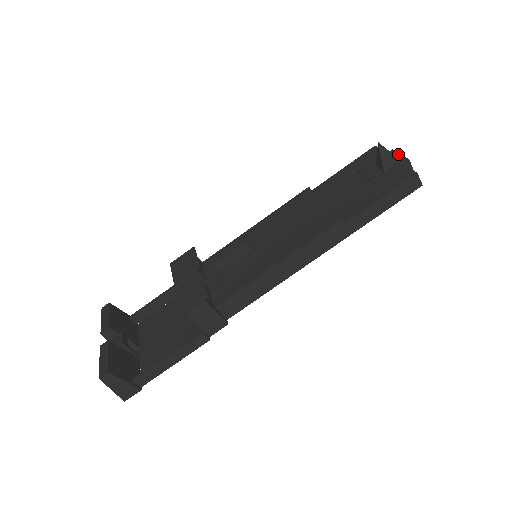
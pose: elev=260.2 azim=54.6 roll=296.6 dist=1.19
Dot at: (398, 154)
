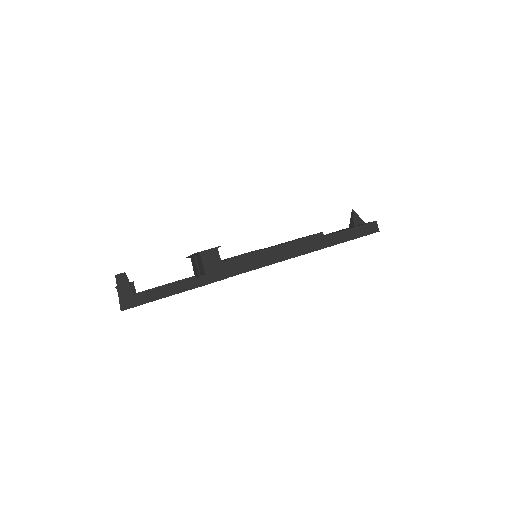
Dot at: occluded
